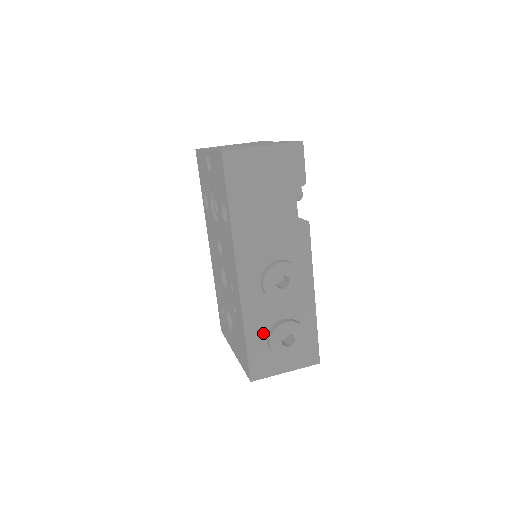
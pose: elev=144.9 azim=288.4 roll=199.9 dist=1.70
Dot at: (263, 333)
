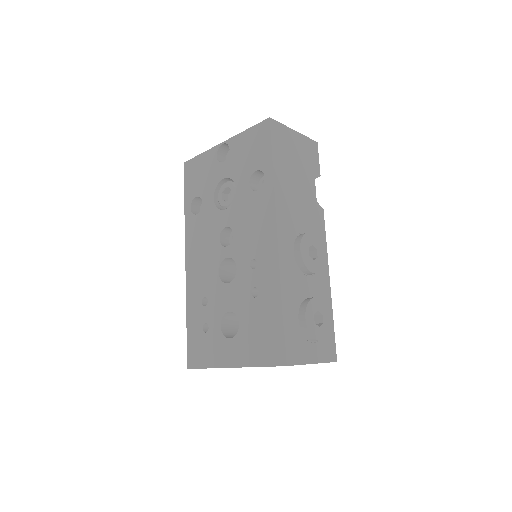
Dot at: (295, 307)
